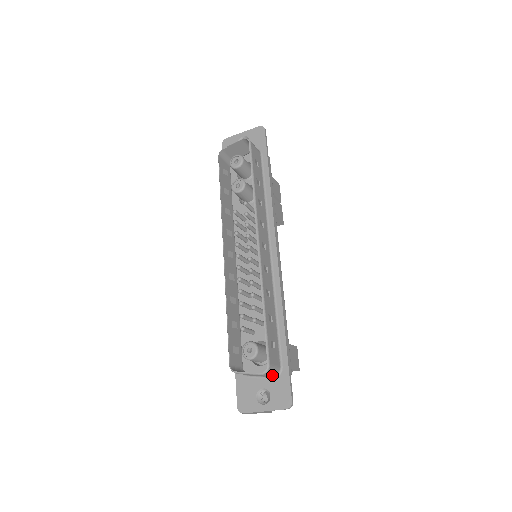
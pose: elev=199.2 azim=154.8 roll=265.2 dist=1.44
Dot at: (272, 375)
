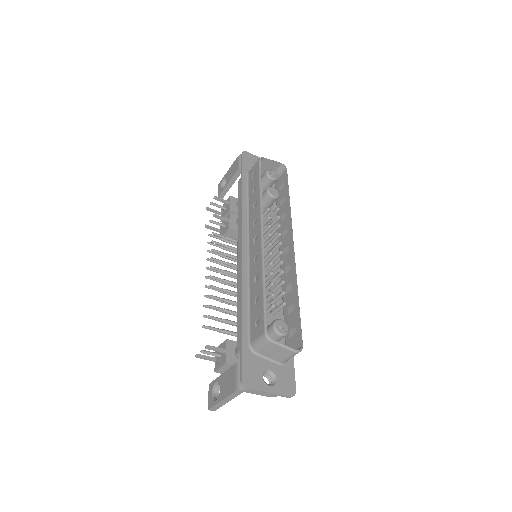
Dot at: (287, 360)
